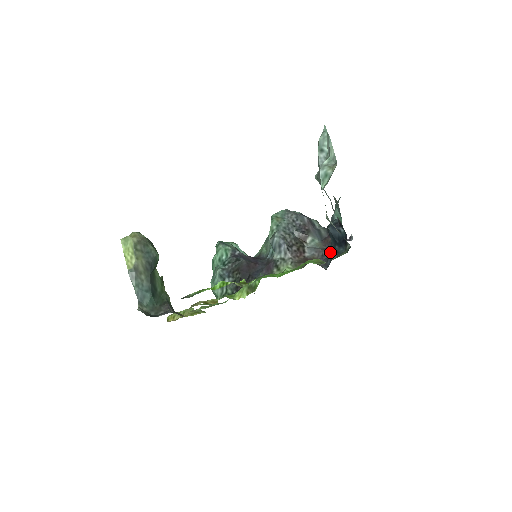
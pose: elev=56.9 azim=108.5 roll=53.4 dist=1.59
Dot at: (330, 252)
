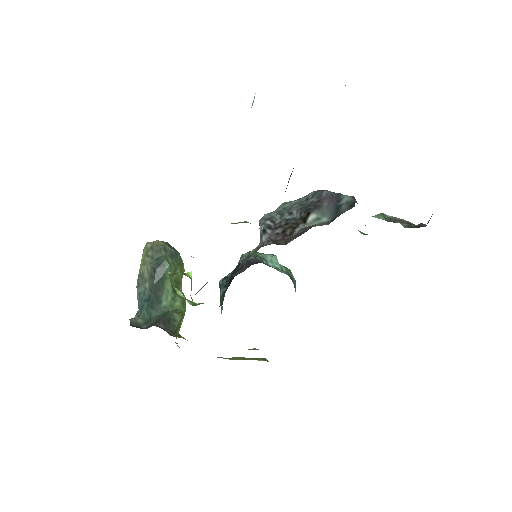
Dot at: occluded
